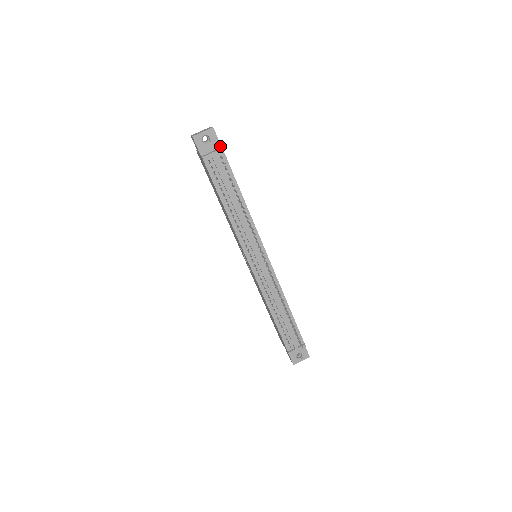
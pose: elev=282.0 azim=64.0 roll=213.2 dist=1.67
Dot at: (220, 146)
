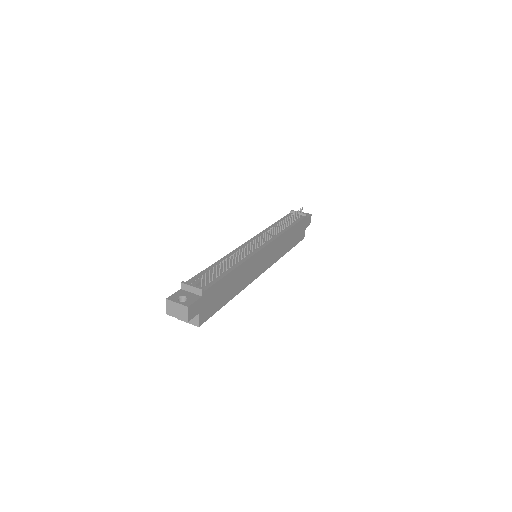
Dot at: (306, 218)
